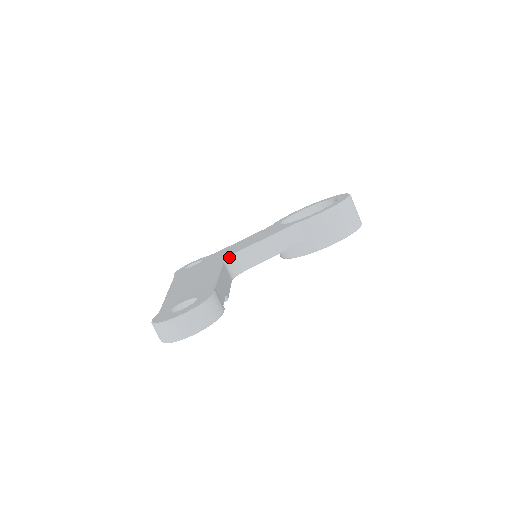
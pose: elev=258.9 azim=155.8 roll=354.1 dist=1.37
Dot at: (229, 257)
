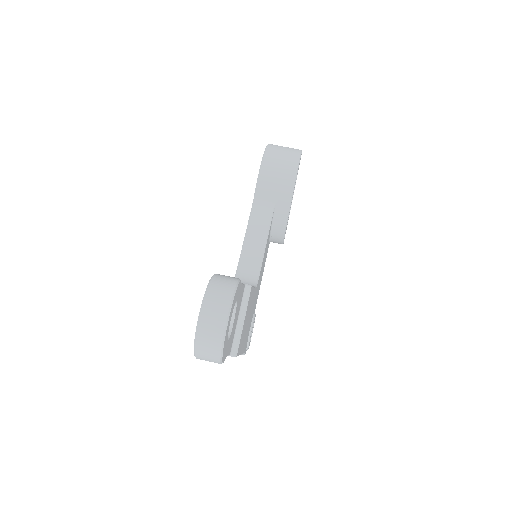
Dot at: (235, 277)
